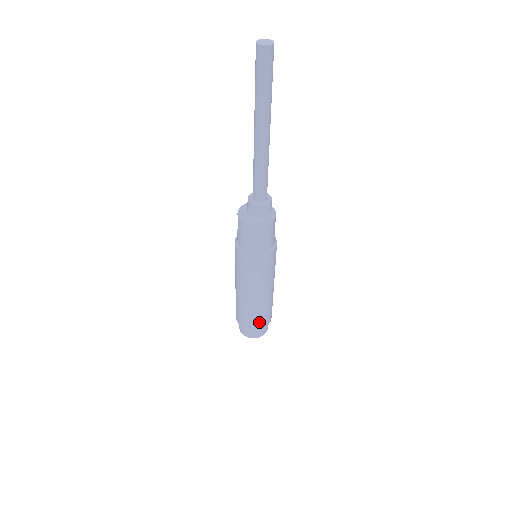
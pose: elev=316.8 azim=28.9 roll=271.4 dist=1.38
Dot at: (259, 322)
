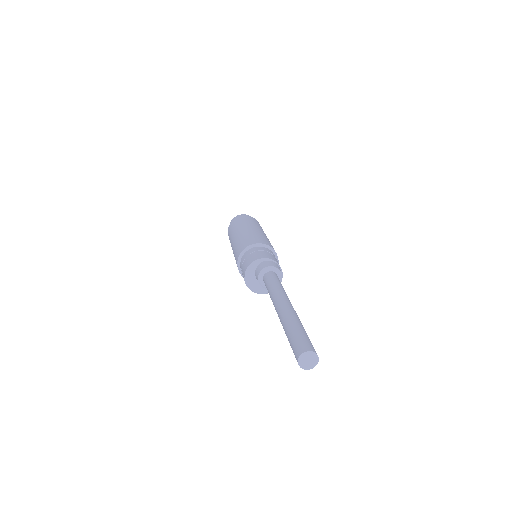
Dot at: occluded
